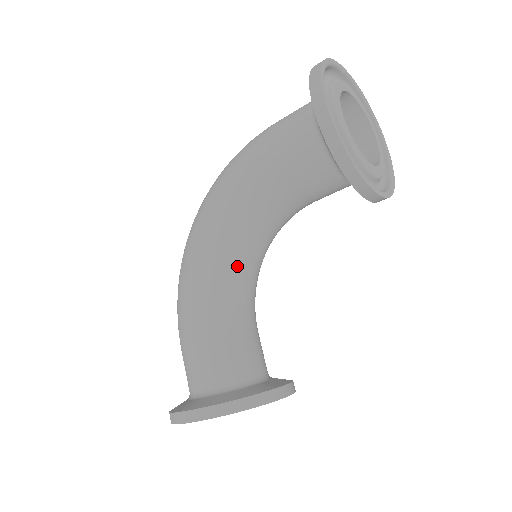
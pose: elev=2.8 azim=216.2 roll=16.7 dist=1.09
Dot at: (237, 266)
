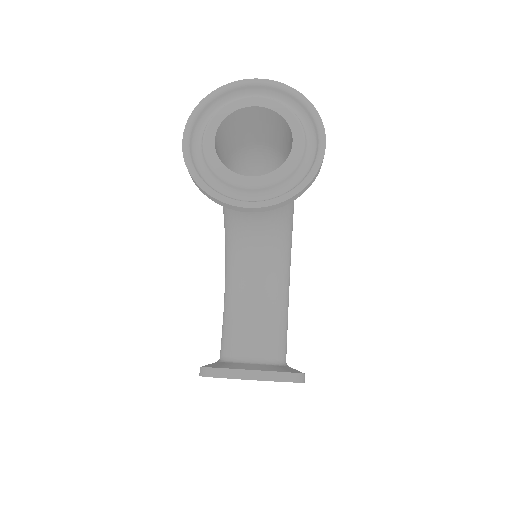
Dot at: (240, 264)
